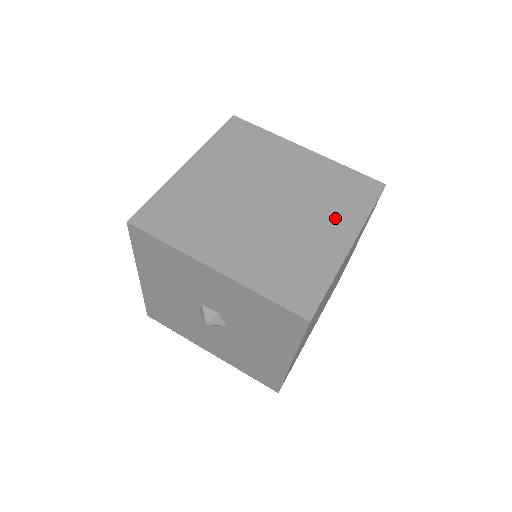
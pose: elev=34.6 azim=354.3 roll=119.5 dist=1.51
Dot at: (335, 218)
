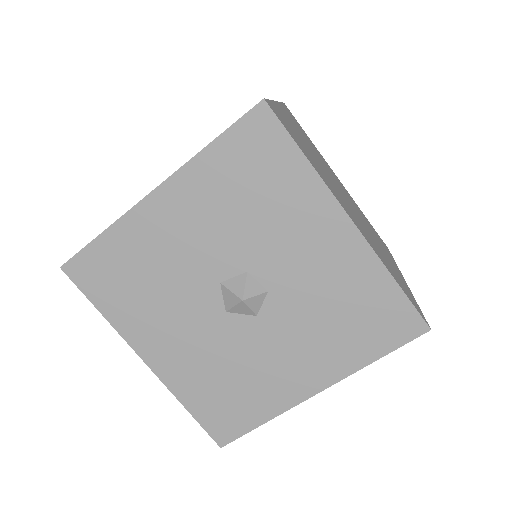
Dot at: (384, 249)
